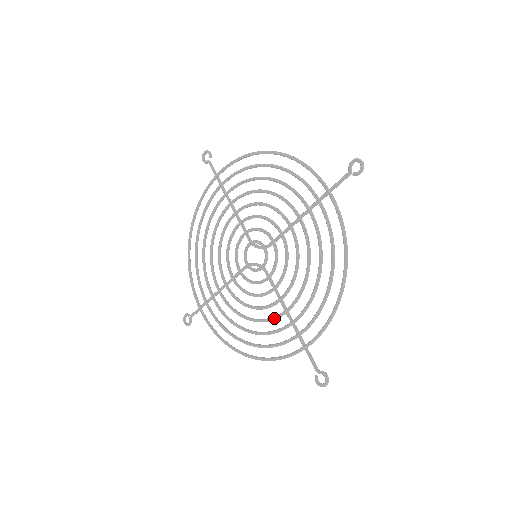
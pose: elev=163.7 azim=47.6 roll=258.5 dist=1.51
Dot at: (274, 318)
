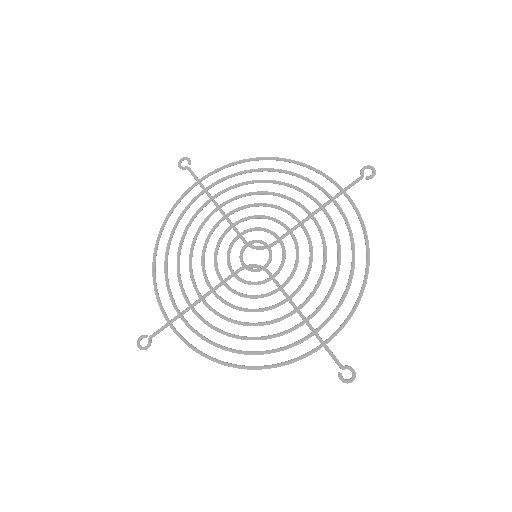
Dot at: (284, 317)
